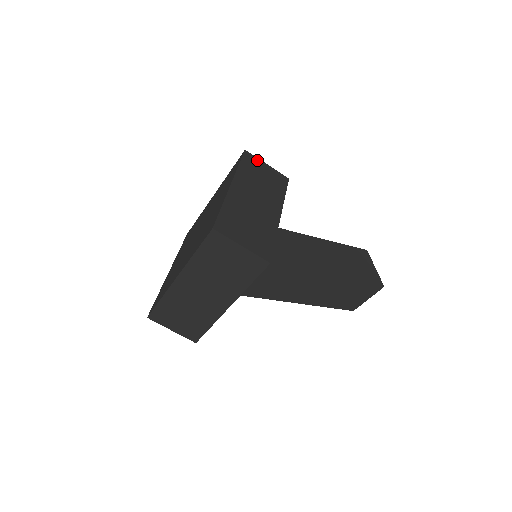
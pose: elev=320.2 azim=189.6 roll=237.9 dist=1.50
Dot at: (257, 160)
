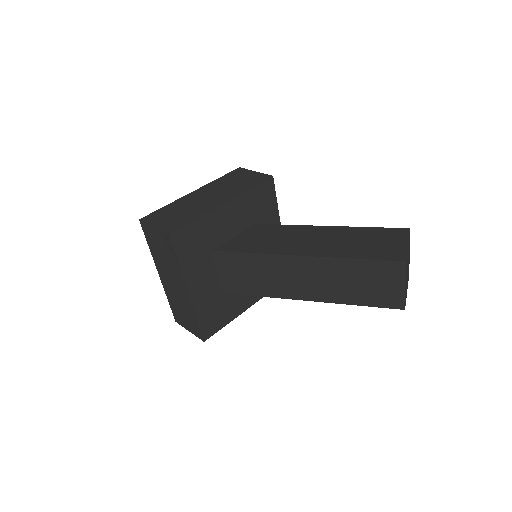
Dot at: (246, 171)
